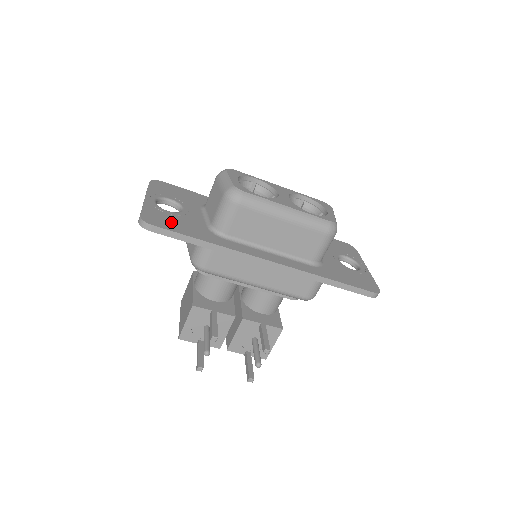
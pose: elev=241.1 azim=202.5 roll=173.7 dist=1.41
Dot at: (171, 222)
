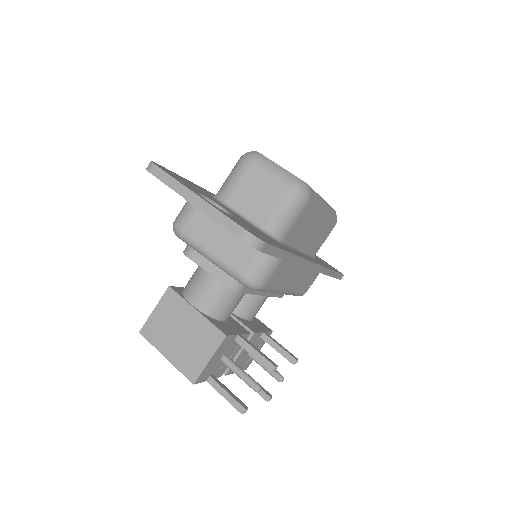
Dot at: (257, 233)
